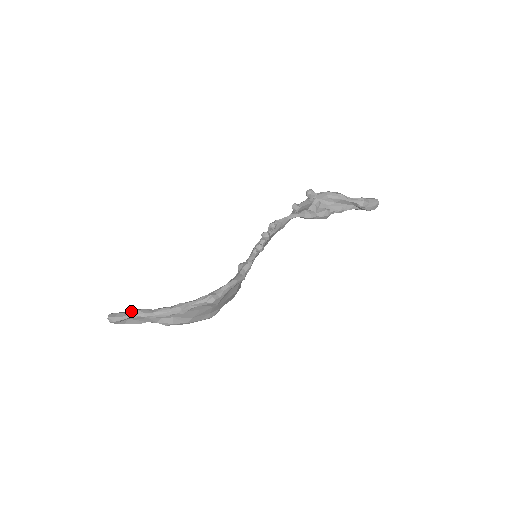
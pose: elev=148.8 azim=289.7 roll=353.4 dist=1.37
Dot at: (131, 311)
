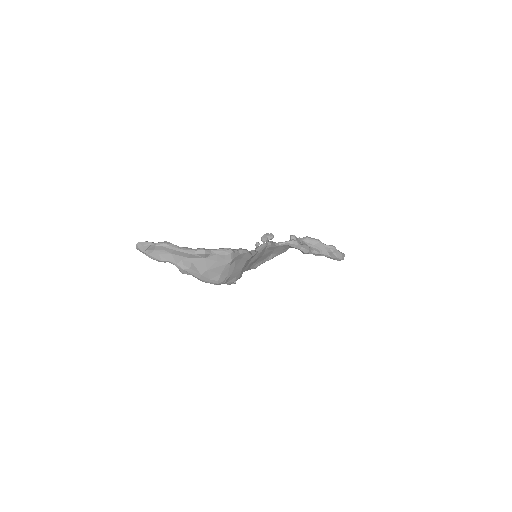
Dot at: (160, 242)
